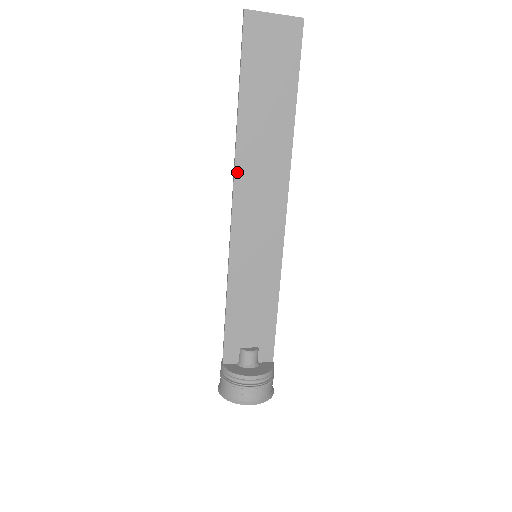
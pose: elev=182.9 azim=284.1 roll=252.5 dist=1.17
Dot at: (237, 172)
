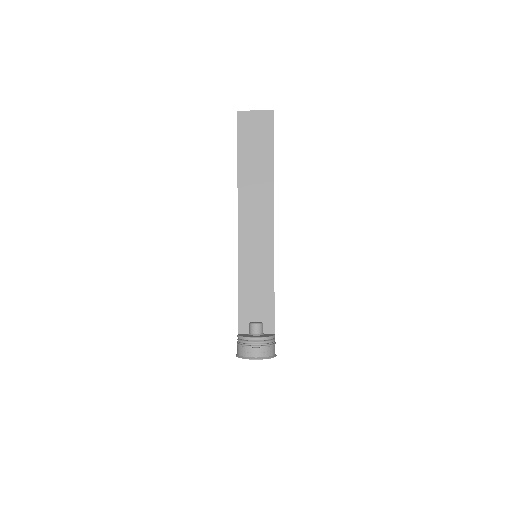
Dot at: (239, 202)
